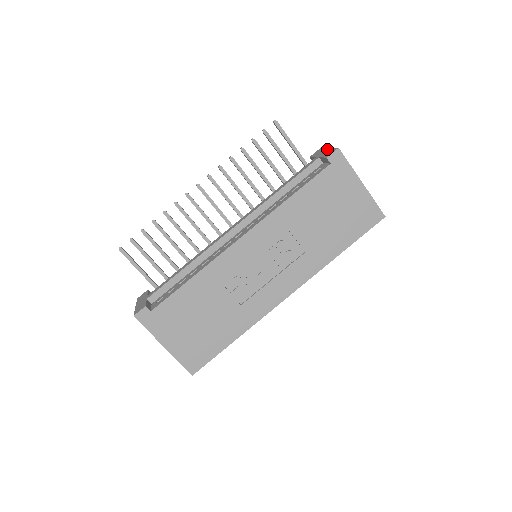
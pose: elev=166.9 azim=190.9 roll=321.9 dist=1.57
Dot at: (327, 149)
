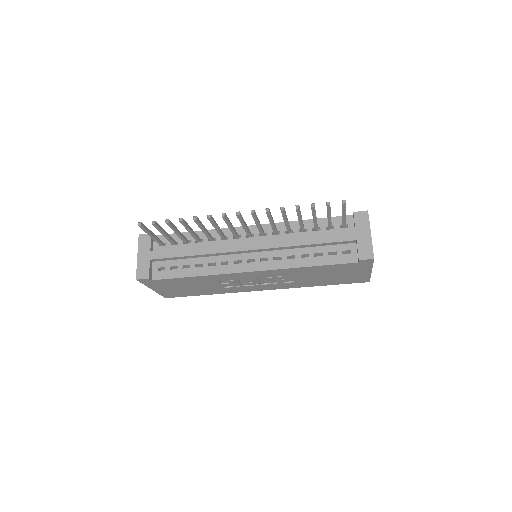
Dot at: (369, 235)
